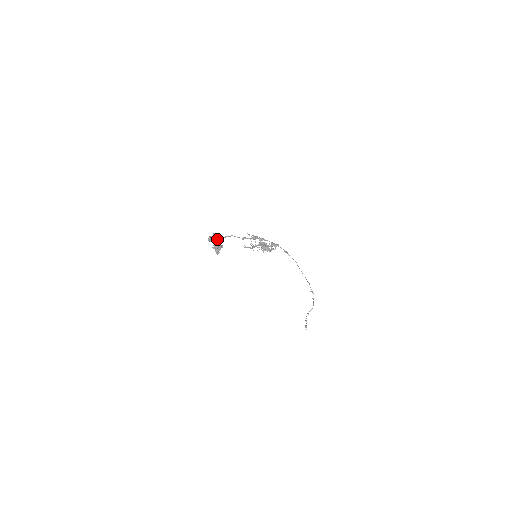
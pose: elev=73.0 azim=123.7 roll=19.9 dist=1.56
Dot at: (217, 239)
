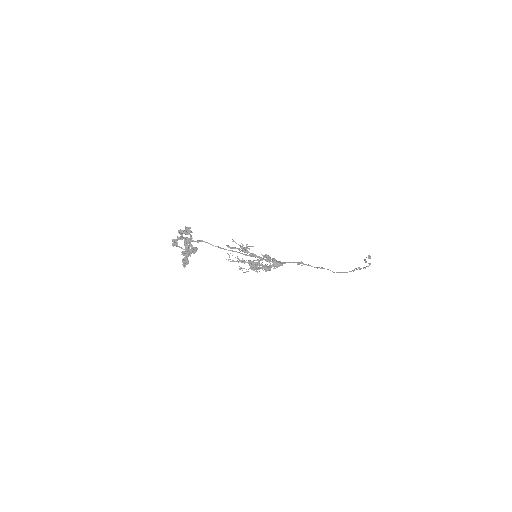
Dot at: (190, 236)
